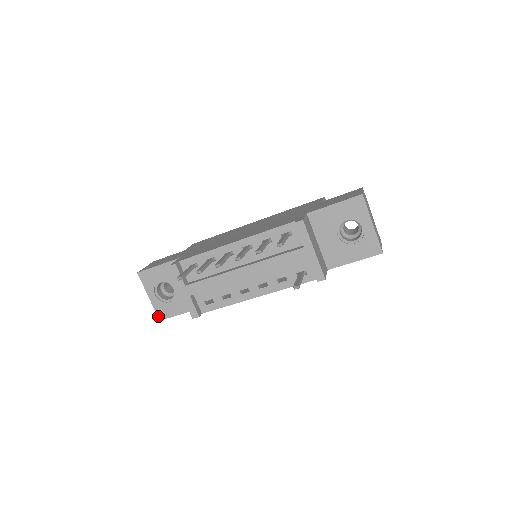
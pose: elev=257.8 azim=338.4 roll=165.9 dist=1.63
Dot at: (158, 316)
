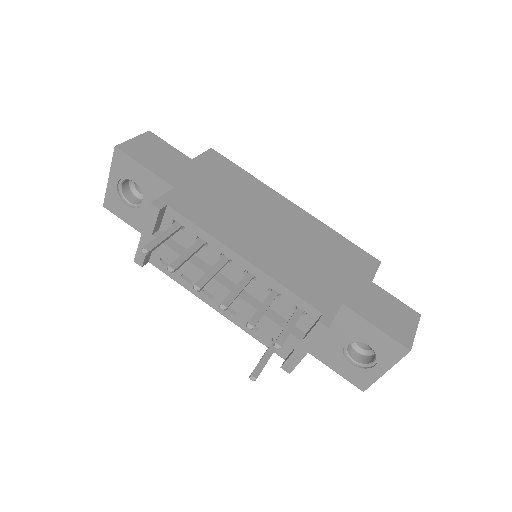
Dot at: (105, 202)
